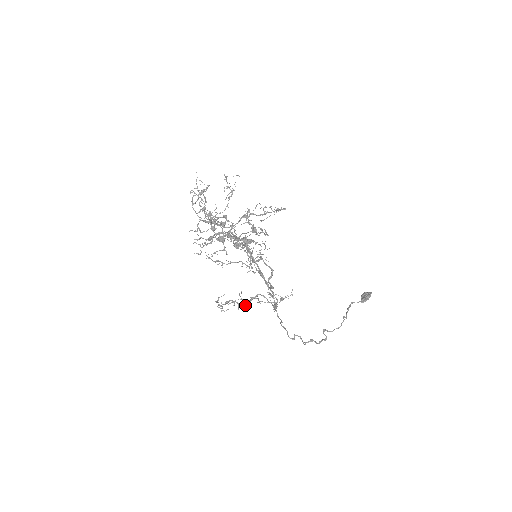
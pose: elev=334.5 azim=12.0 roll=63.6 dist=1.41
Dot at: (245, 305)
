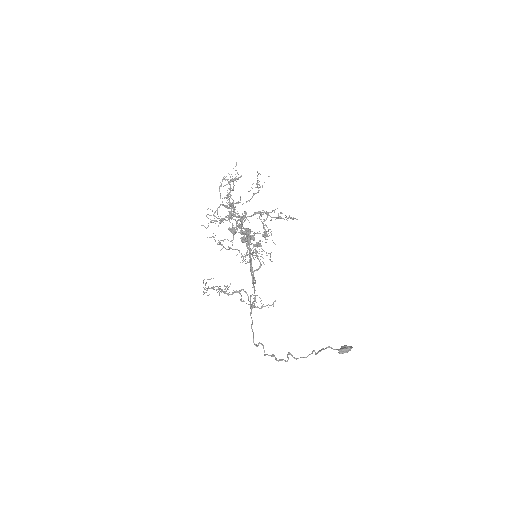
Dot at: (227, 294)
